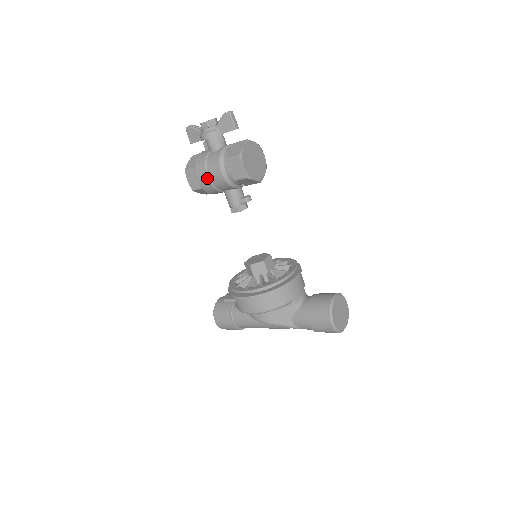
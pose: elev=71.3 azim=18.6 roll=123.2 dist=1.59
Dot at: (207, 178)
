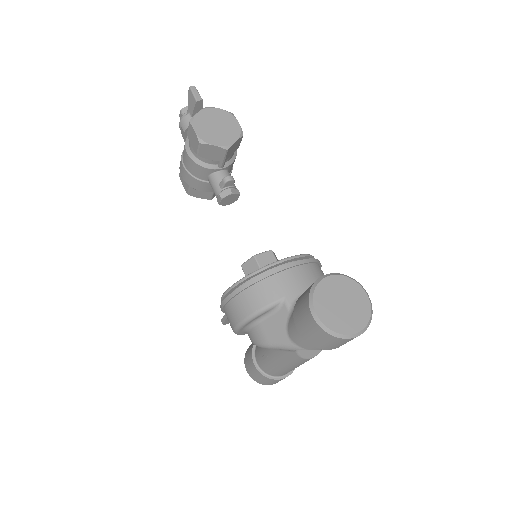
Dot at: (184, 168)
